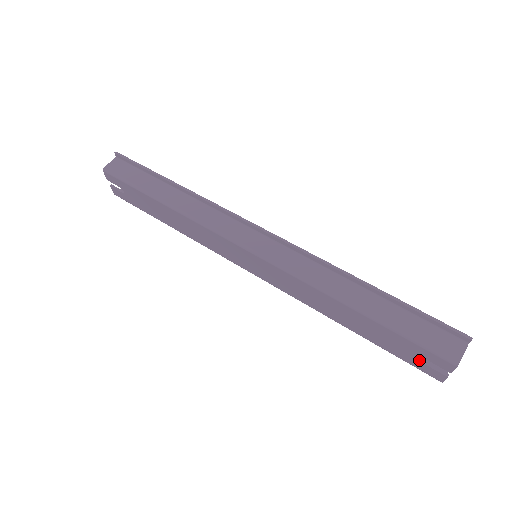
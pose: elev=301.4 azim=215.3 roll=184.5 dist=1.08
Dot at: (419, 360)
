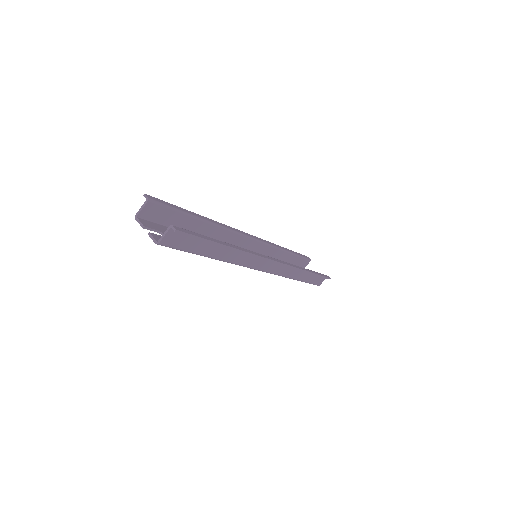
Dot at: occluded
